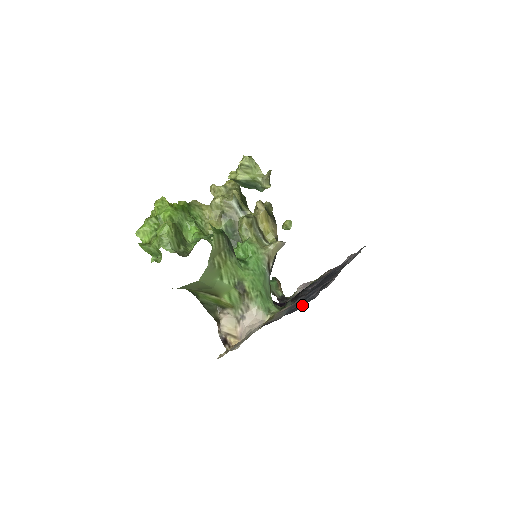
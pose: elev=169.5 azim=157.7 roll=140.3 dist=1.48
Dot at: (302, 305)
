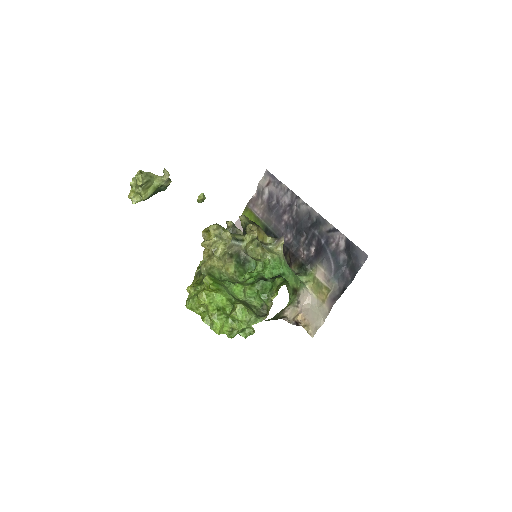
Dot at: (345, 270)
